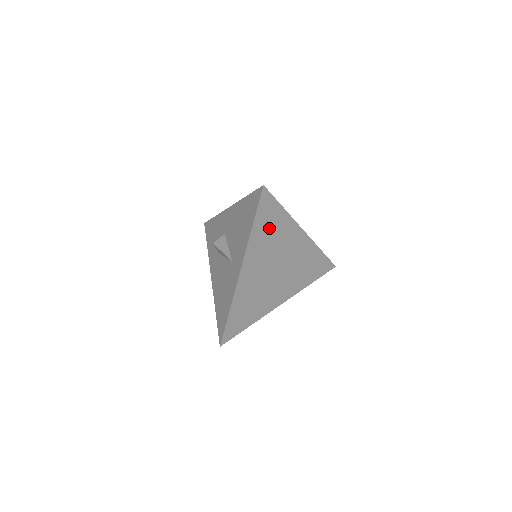
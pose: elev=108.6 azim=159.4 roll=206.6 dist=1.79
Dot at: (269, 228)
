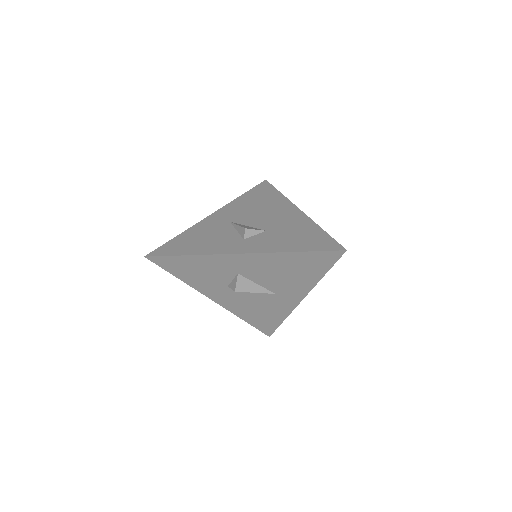
Dot at: occluded
